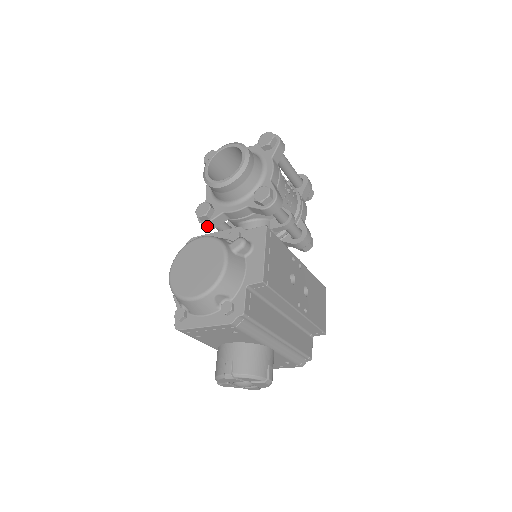
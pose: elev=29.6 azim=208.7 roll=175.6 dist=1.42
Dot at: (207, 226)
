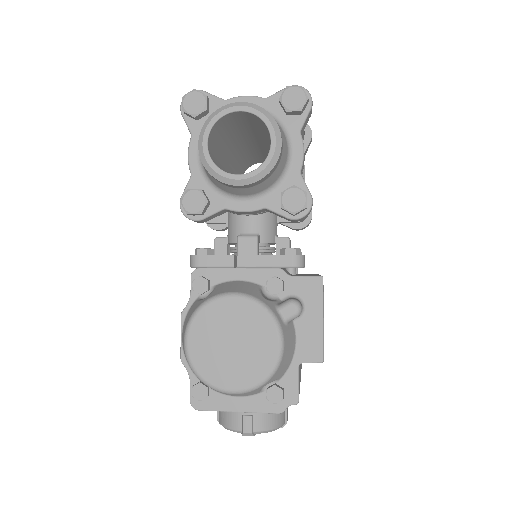
Dot at: (196, 221)
